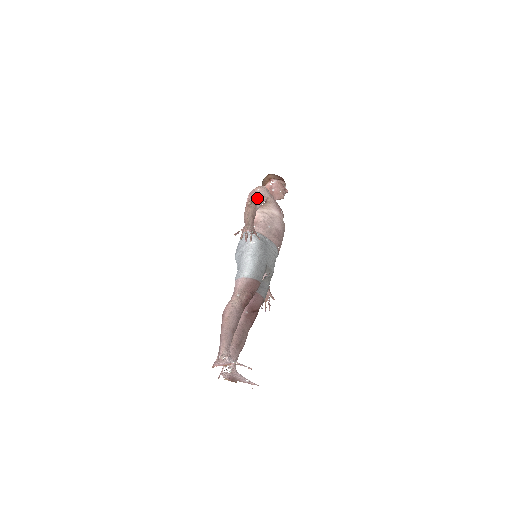
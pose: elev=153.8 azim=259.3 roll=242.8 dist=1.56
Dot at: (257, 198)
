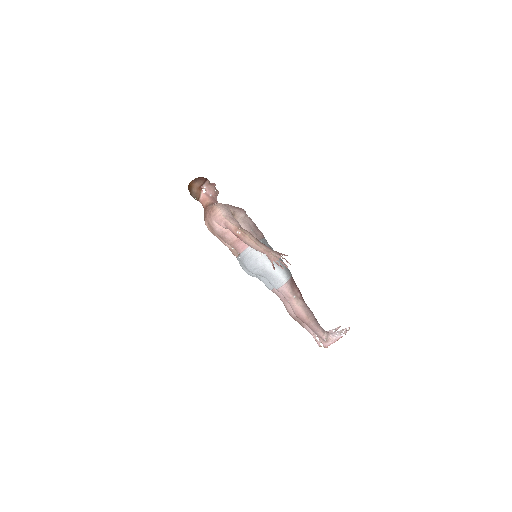
Dot at: (234, 222)
